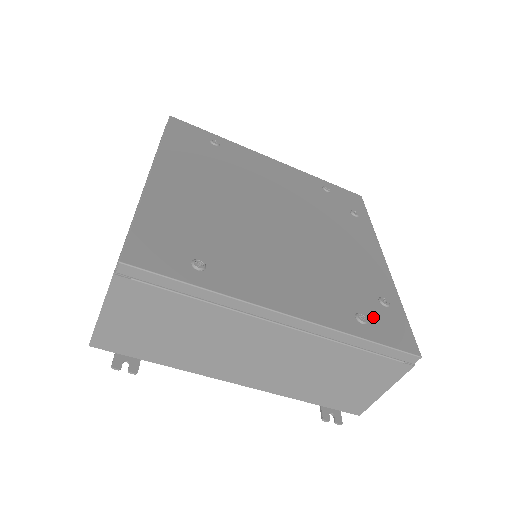
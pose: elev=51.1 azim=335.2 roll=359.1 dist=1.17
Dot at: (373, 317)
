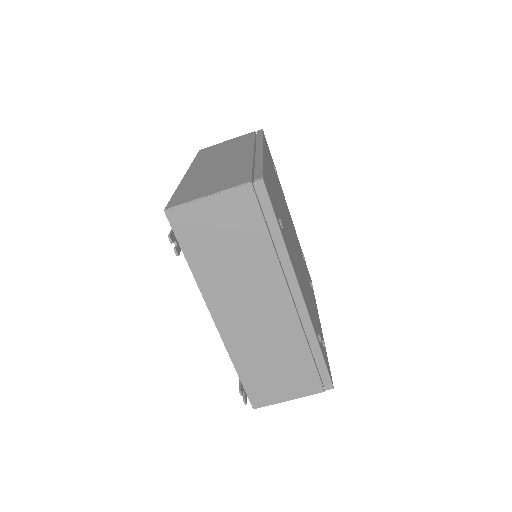
Dot at: (321, 344)
